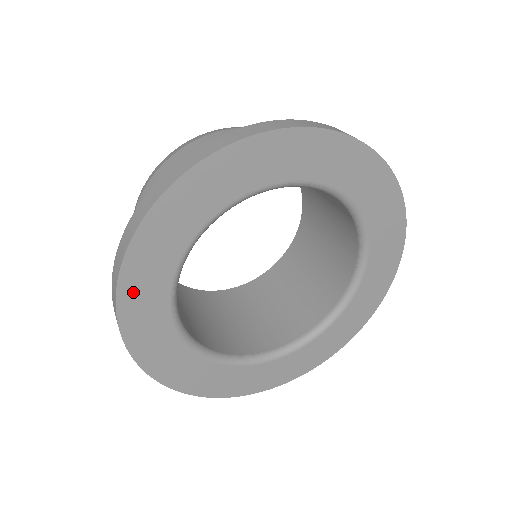
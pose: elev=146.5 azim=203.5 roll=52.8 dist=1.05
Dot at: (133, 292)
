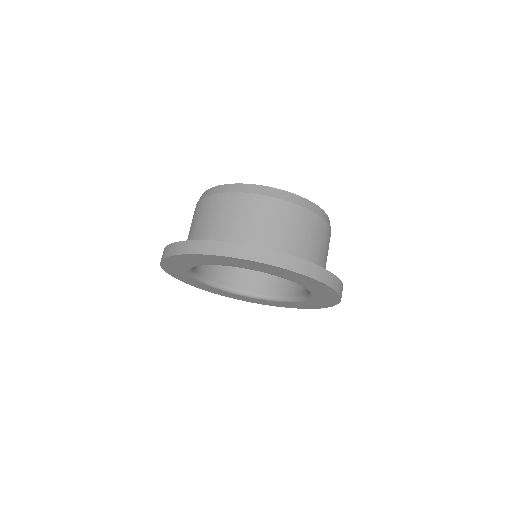
Dot at: (184, 280)
